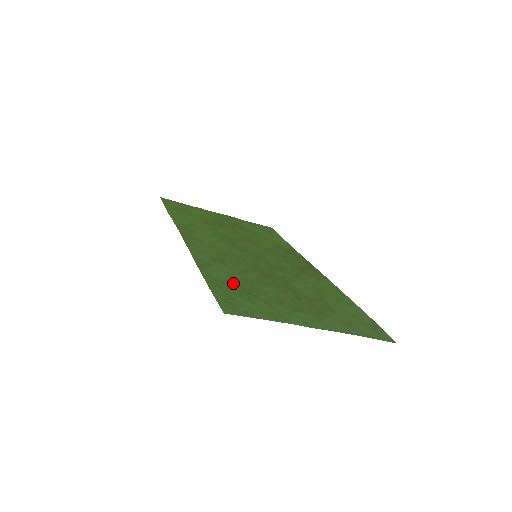
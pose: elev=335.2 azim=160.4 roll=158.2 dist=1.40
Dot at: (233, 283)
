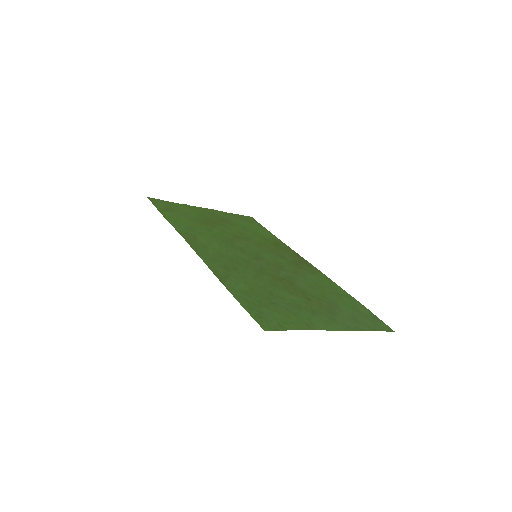
Dot at: (254, 293)
